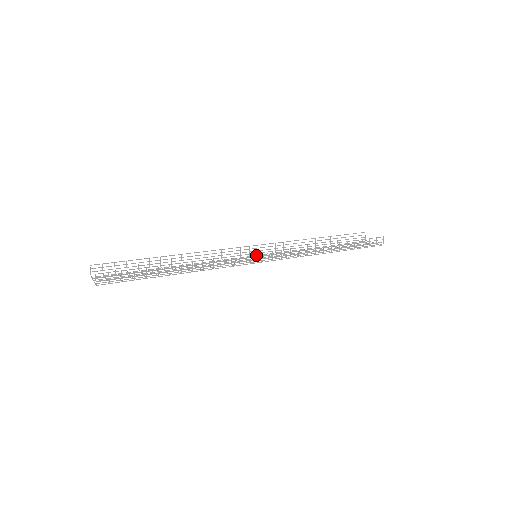
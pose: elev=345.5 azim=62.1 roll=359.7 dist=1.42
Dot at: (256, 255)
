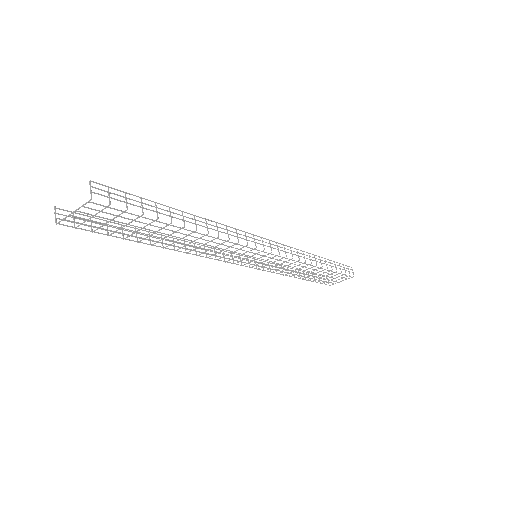
Dot at: (249, 266)
